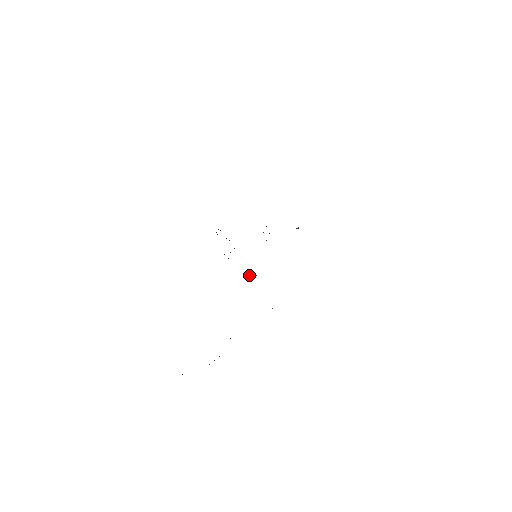
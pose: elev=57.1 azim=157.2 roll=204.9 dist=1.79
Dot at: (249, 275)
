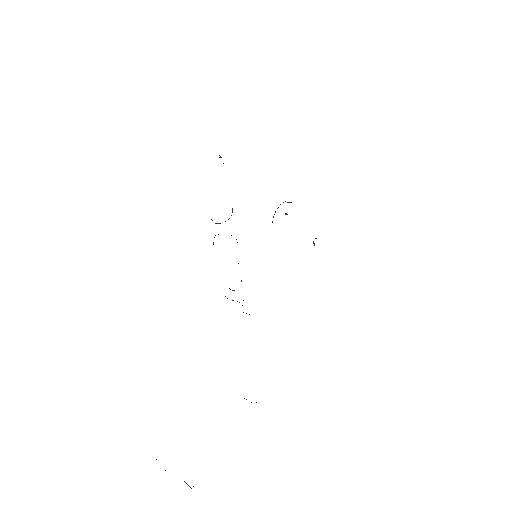
Dot at: occluded
